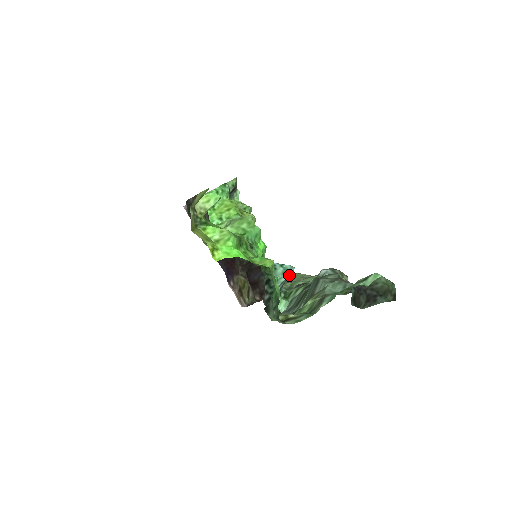
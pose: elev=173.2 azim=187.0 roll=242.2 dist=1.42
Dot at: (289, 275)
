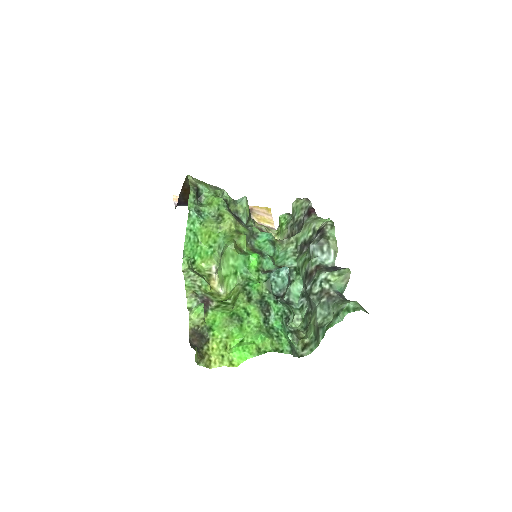
Dot at: (288, 275)
